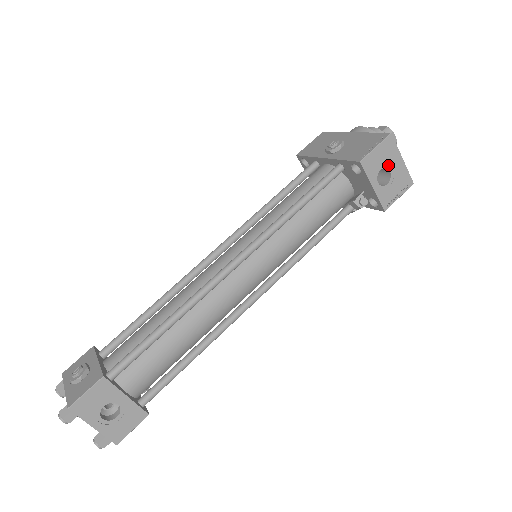
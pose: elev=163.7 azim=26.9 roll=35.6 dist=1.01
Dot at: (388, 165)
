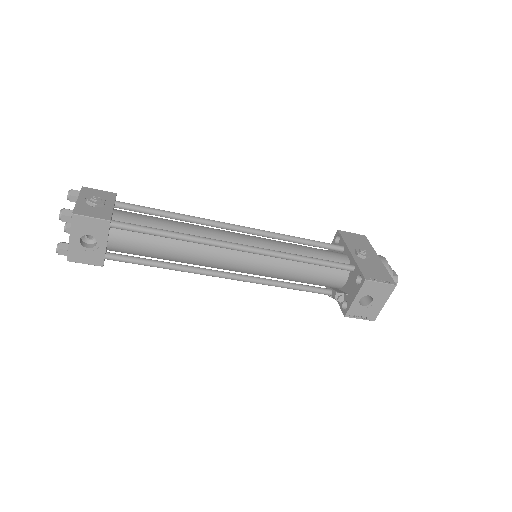
Dot at: (375, 298)
